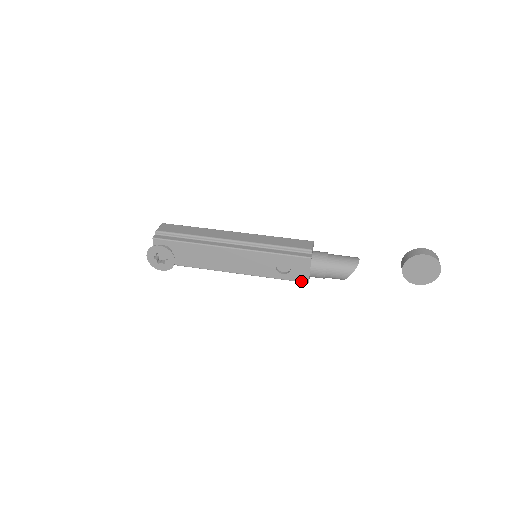
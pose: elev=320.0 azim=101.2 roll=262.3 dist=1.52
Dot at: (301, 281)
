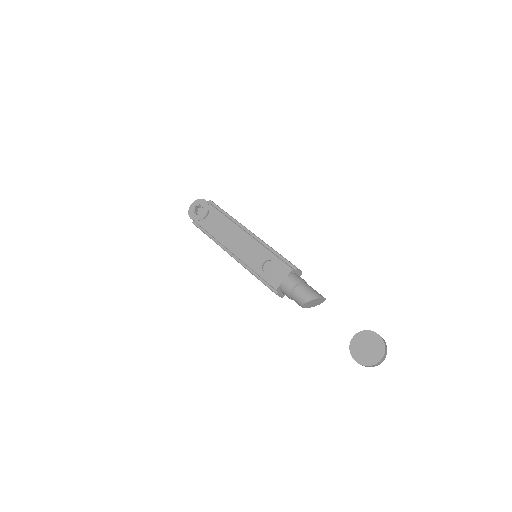
Dot at: (272, 285)
